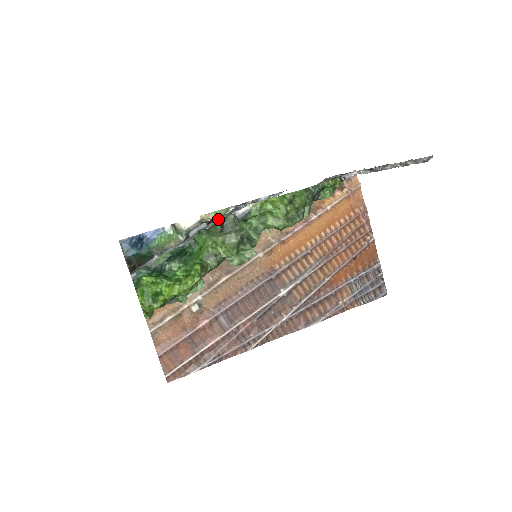
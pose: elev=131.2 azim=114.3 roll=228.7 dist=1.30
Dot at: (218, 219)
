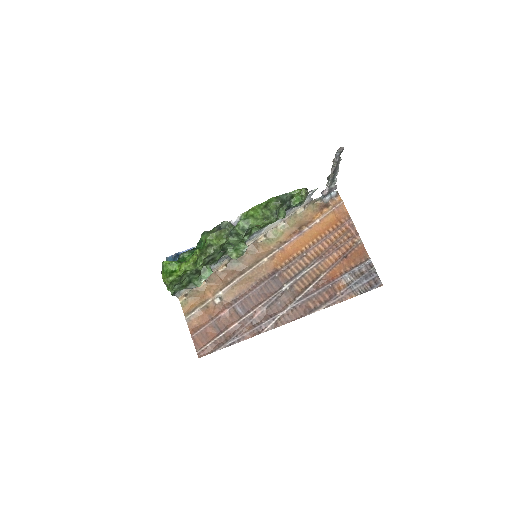
Dot at: (217, 225)
